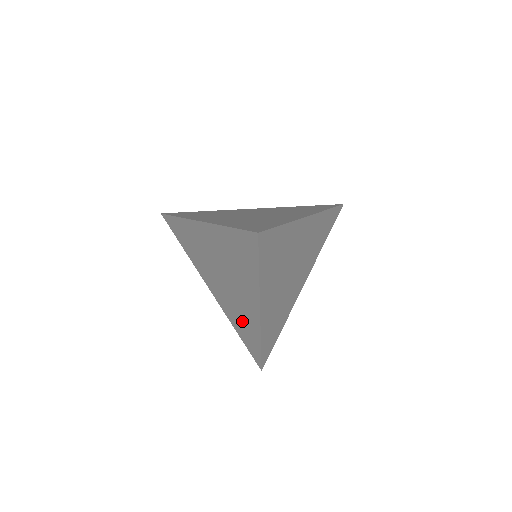
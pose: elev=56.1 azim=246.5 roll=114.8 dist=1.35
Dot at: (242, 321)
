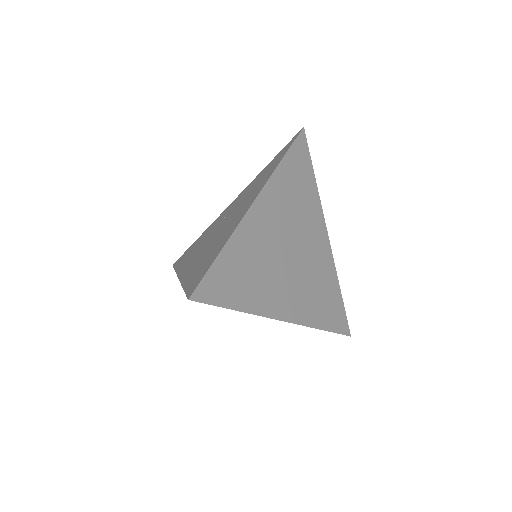
Dot at: occluded
